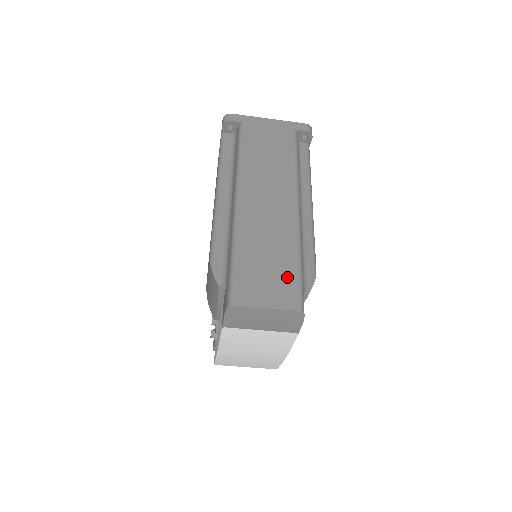
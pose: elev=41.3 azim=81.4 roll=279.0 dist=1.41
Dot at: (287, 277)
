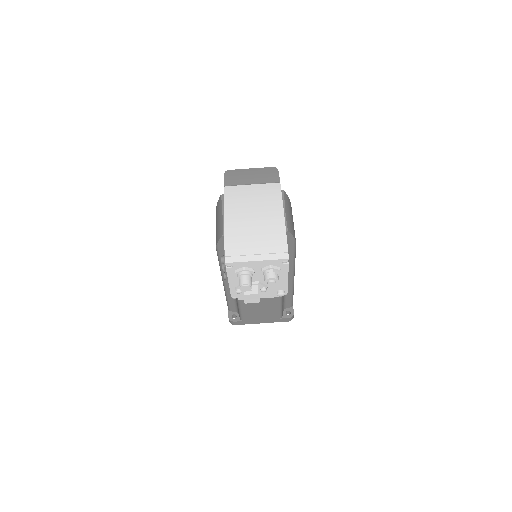
Dot at: occluded
